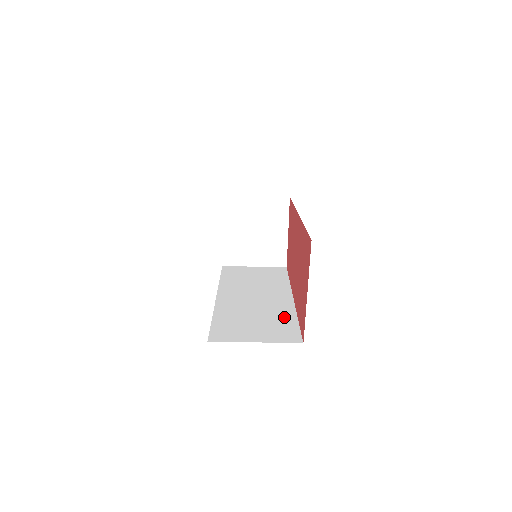
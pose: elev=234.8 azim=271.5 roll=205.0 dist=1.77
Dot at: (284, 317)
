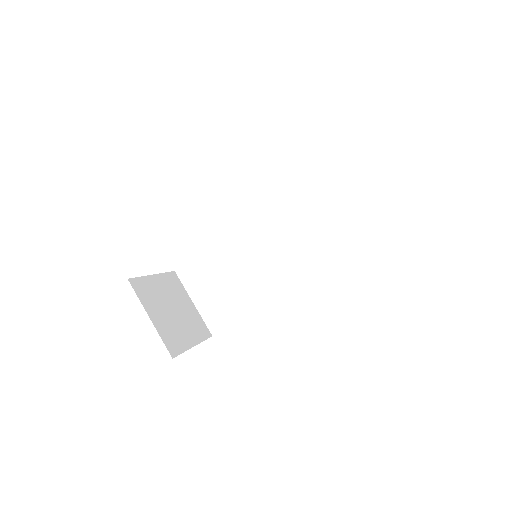
Dot at: occluded
